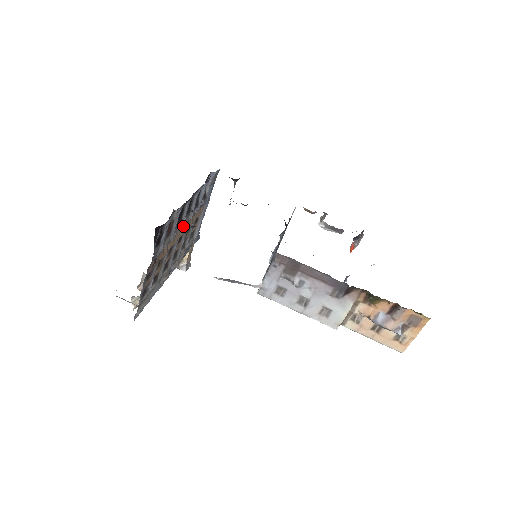
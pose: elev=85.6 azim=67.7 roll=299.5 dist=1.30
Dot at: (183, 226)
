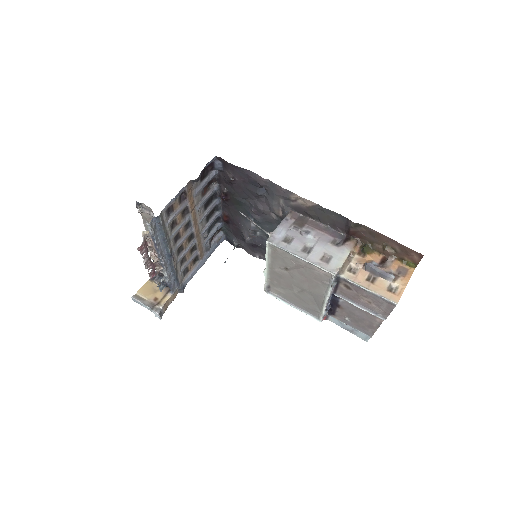
Dot at: (202, 221)
